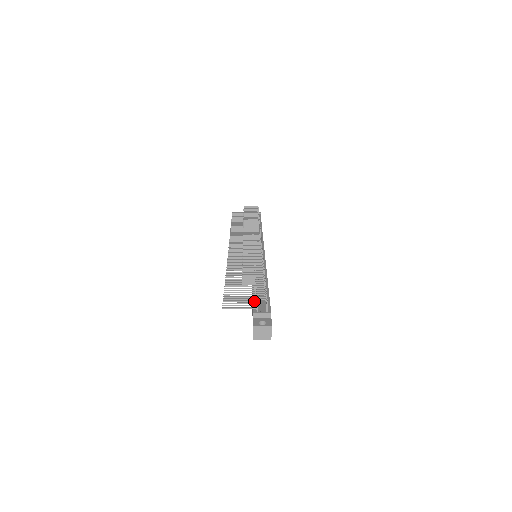
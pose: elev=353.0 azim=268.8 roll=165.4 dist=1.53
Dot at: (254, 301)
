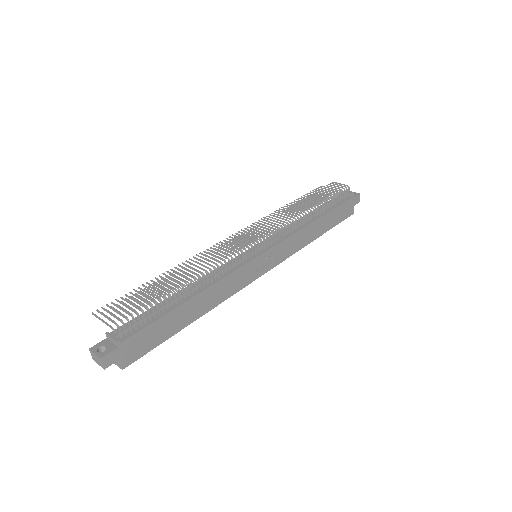
Dot at: (126, 319)
